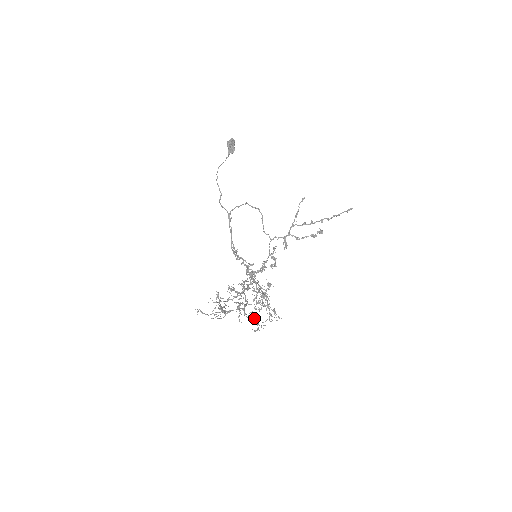
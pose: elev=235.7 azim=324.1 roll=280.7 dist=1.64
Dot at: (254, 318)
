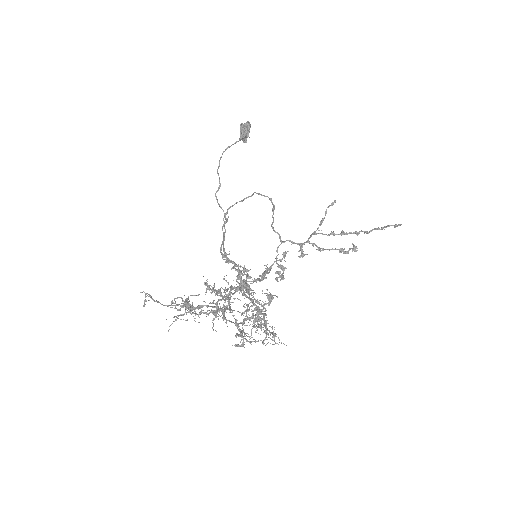
Dot at: occluded
